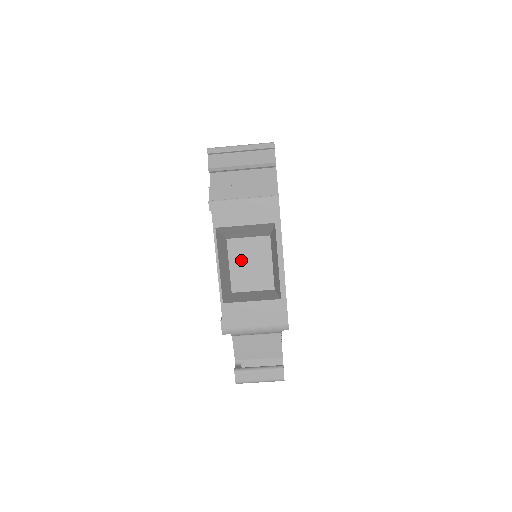
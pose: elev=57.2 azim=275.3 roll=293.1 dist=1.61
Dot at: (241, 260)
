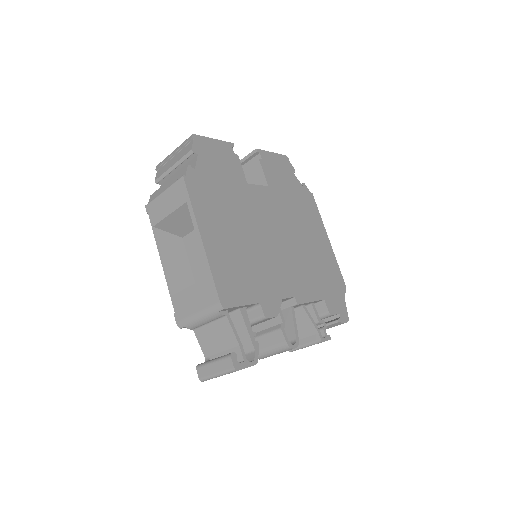
Dot at: (196, 253)
